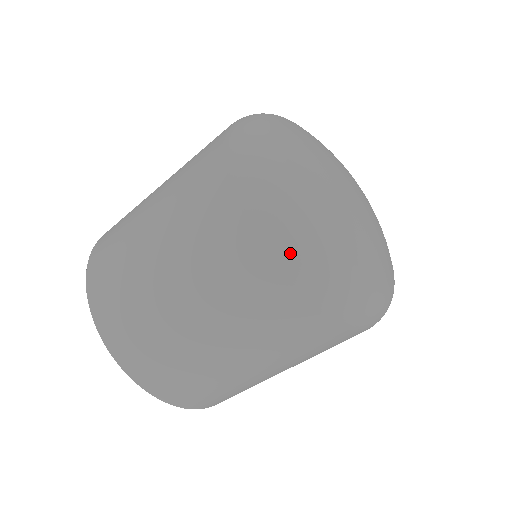
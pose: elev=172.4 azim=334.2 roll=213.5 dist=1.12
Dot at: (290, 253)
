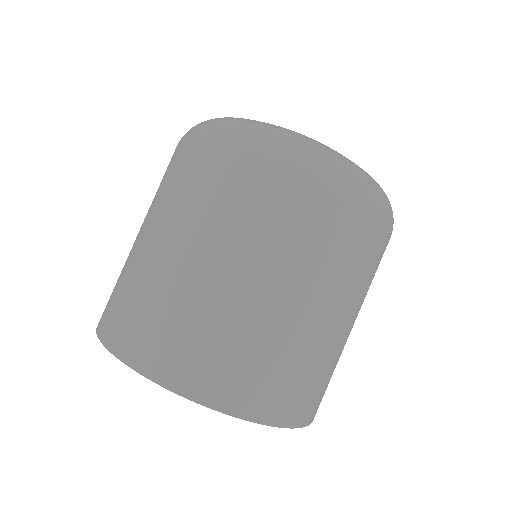
Dot at: (201, 131)
